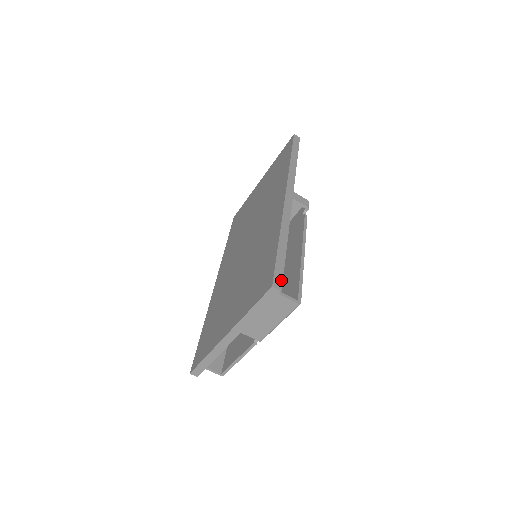
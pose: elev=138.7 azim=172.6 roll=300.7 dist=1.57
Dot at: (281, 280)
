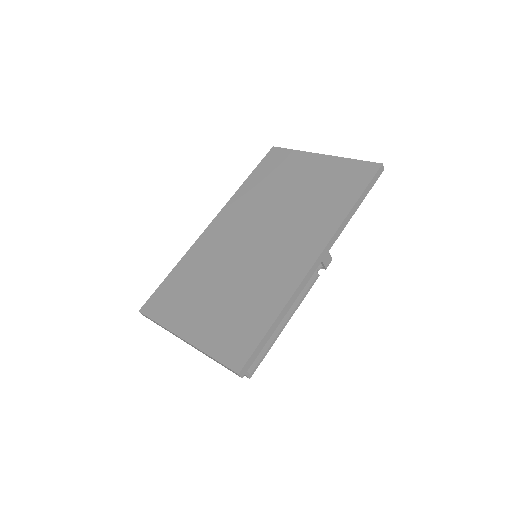
Dot at: (249, 367)
